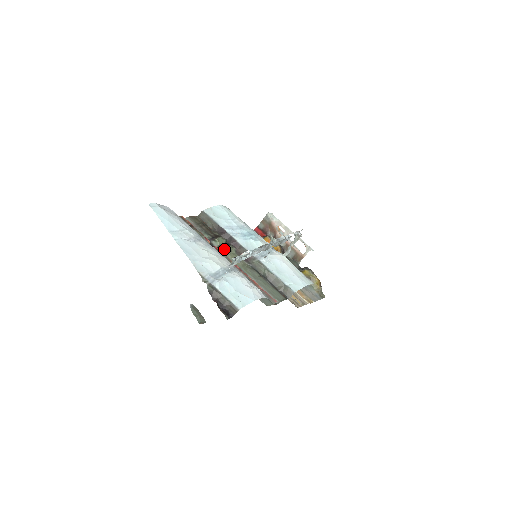
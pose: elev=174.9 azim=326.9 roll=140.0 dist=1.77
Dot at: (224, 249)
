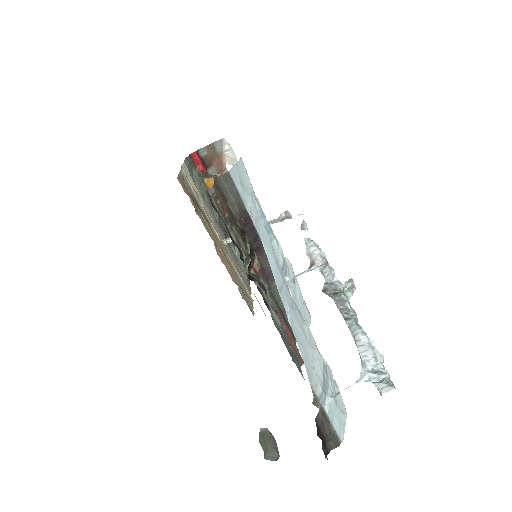
Dot at: (254, 264)
